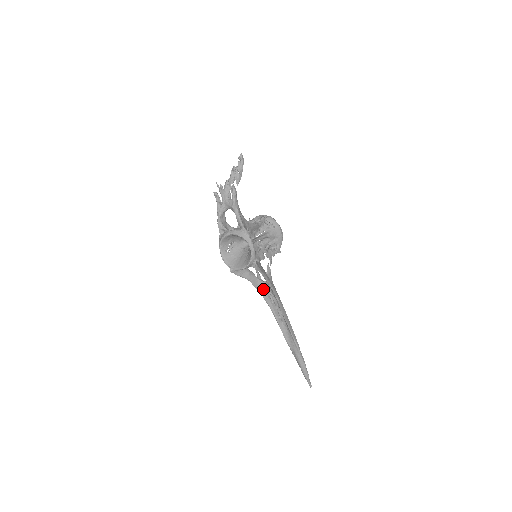
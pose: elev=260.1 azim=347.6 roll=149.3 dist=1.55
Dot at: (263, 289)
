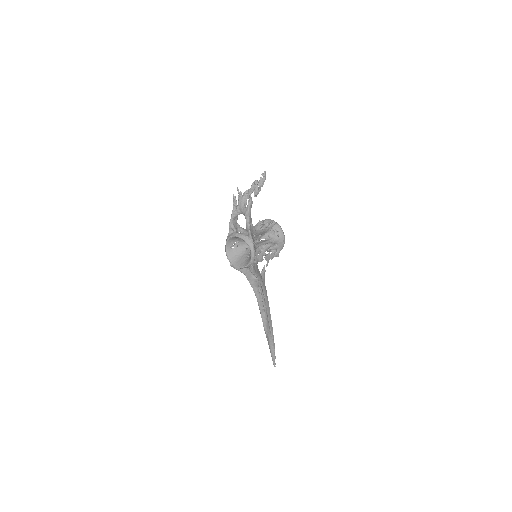
Dot at: (255, 284)
